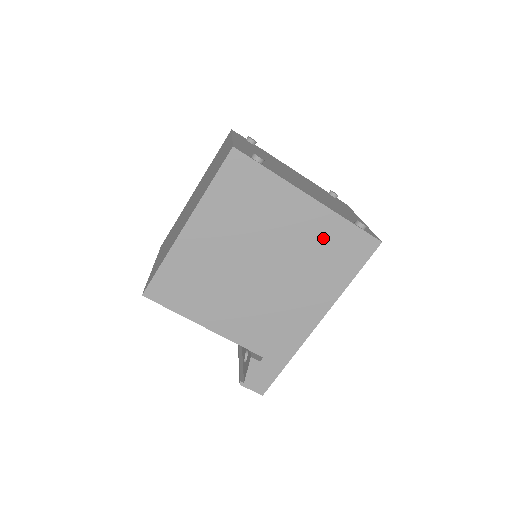
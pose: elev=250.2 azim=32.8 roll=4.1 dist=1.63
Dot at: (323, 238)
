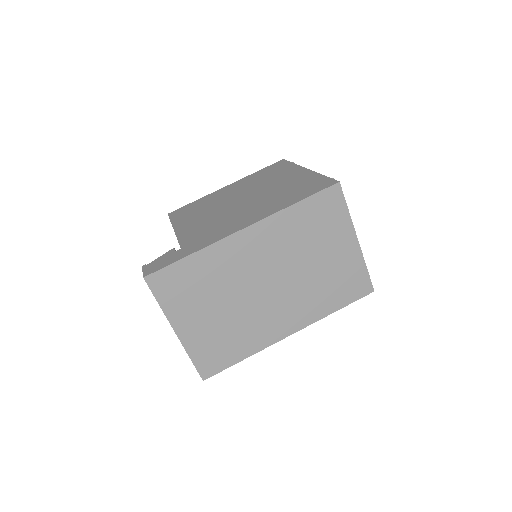
Dot at: (297, 184)
